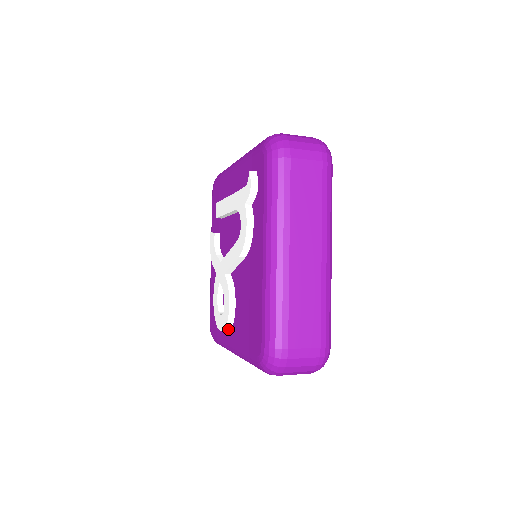
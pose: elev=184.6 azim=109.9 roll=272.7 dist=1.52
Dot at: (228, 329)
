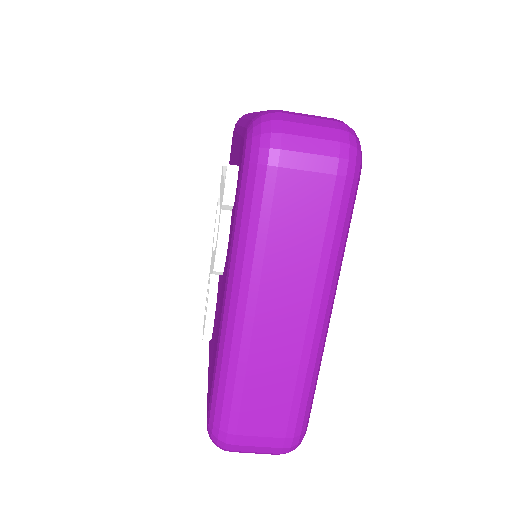
Dot at: occluded
